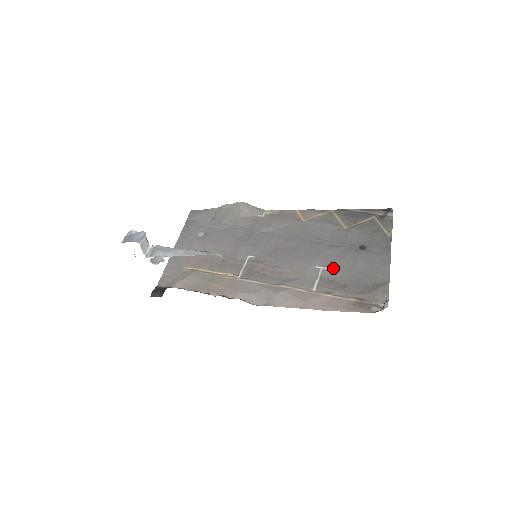
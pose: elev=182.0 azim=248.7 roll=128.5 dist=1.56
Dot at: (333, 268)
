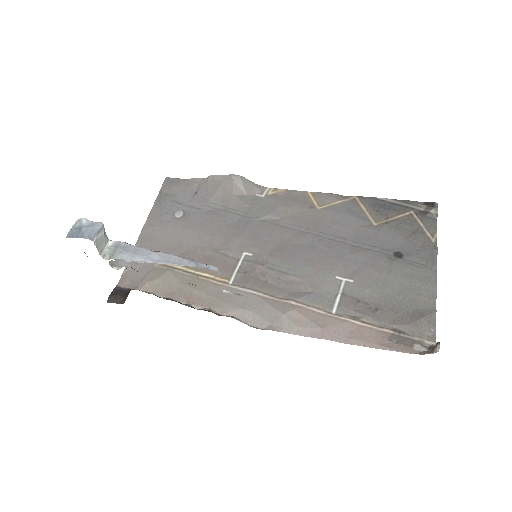
Dot at: (359, 281)
